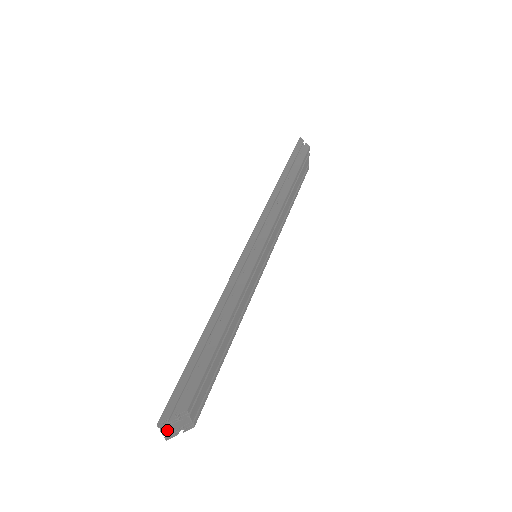
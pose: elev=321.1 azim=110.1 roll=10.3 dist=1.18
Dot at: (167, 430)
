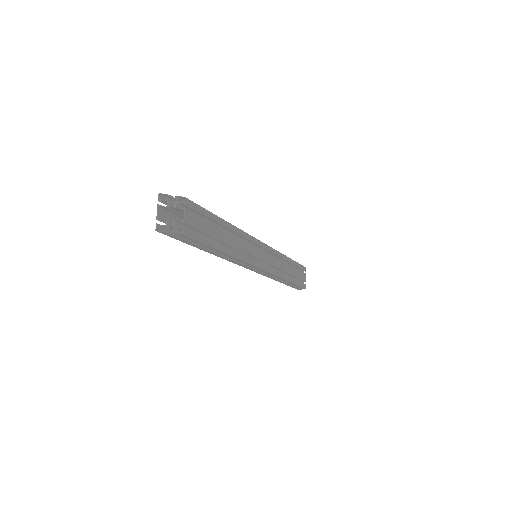
Dot at: (161, 219)
